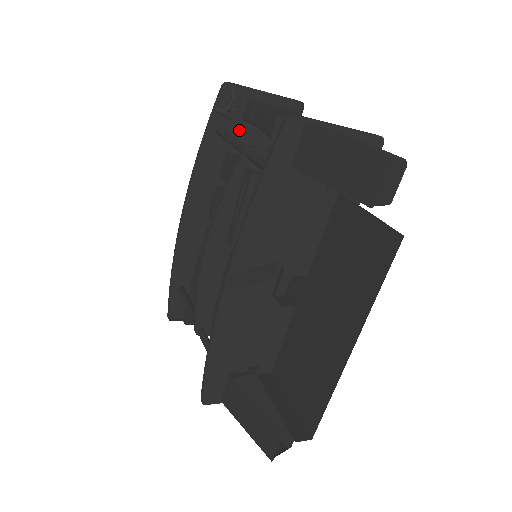
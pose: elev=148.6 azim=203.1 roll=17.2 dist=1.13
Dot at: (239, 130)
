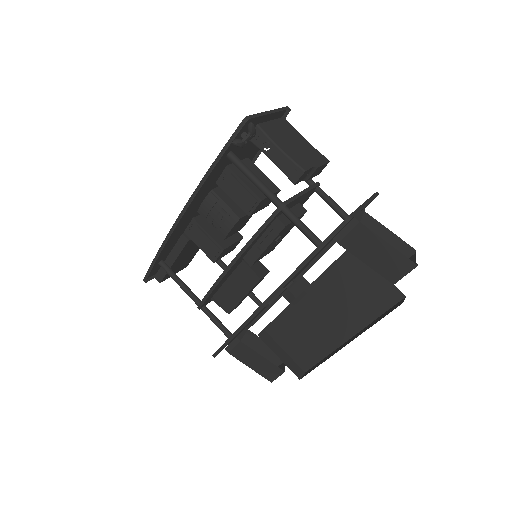
Dot at: occluded
